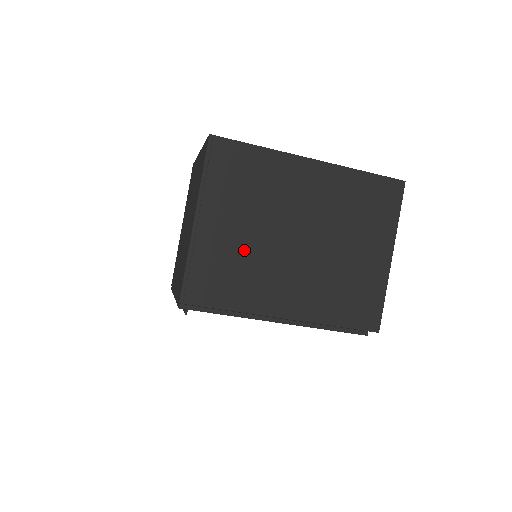
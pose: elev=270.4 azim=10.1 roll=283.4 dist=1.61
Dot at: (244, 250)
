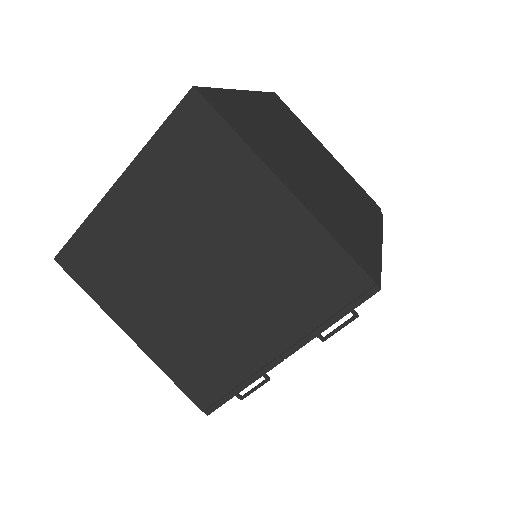
Dot at: (321, 195)
